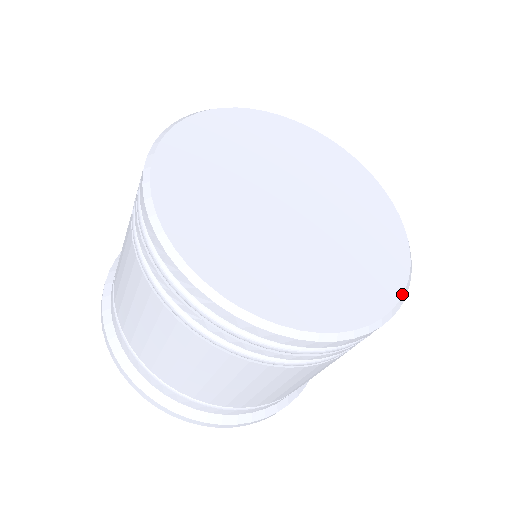
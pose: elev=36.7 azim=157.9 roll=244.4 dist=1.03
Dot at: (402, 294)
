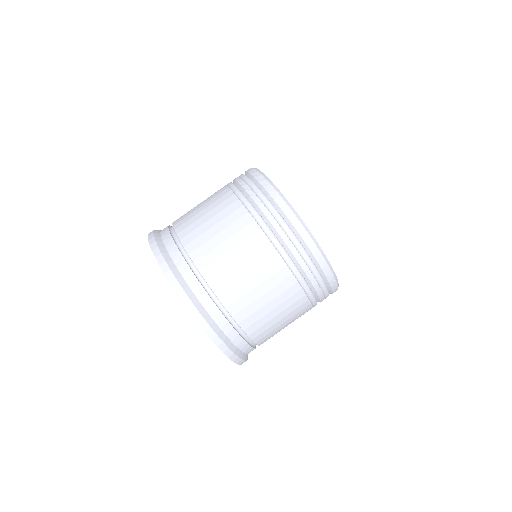
Dot at: (335, 274)
